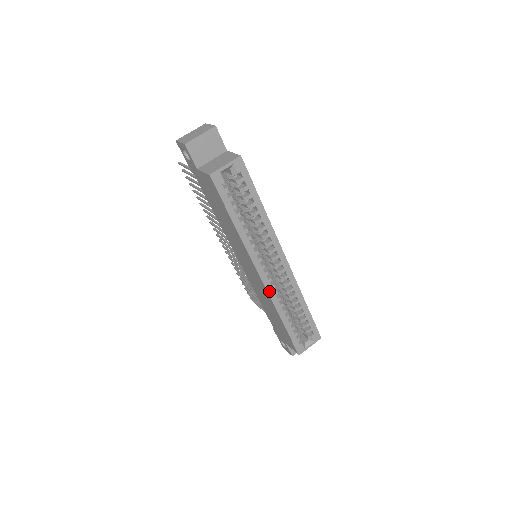
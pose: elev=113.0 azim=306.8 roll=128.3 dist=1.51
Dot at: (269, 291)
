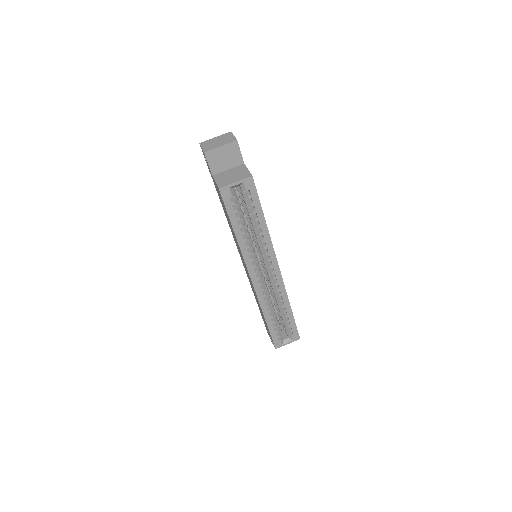
Dot at: (258, 293)
